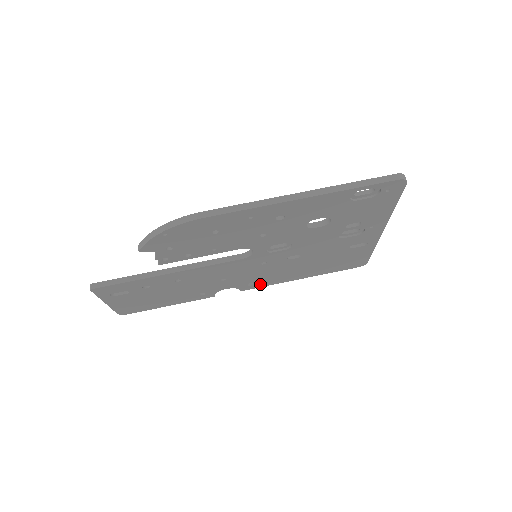
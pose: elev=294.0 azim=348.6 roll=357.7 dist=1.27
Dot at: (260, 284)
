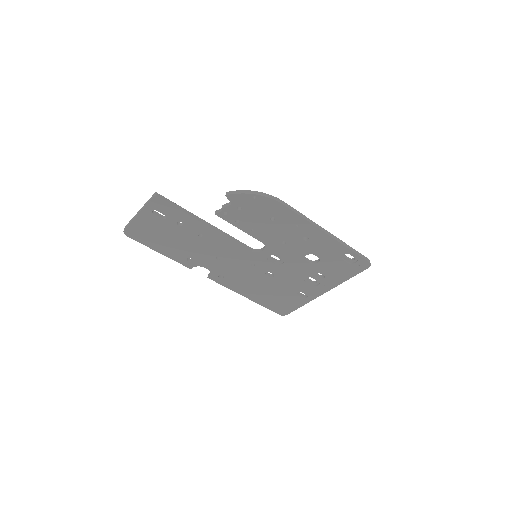
Dot at: (224, 281)
